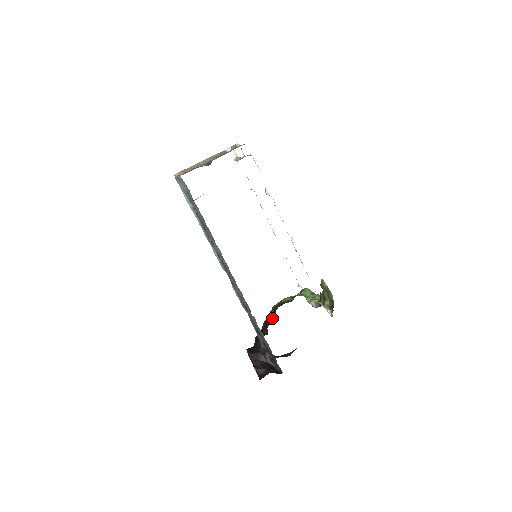
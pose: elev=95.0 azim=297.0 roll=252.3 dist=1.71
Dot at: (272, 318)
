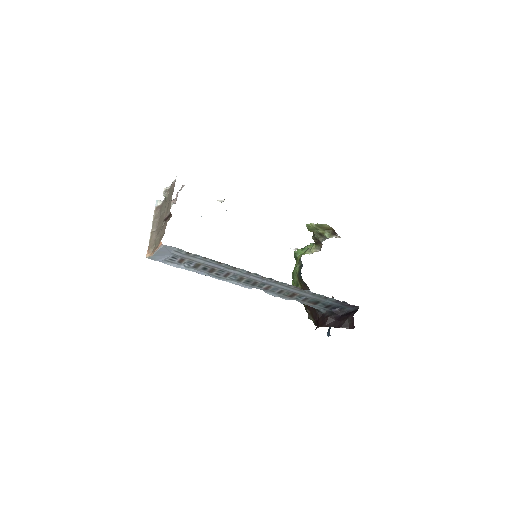
Dot at: (306, 289)
